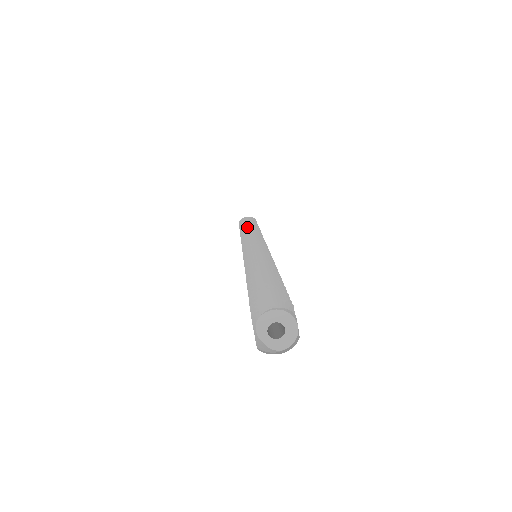
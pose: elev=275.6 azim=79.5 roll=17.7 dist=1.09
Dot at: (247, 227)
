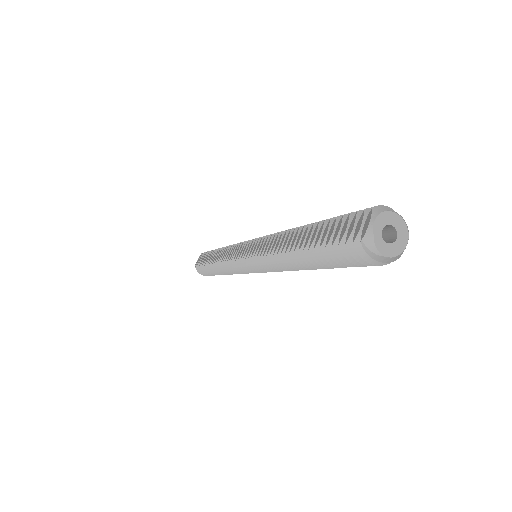
Dot at: occluded
